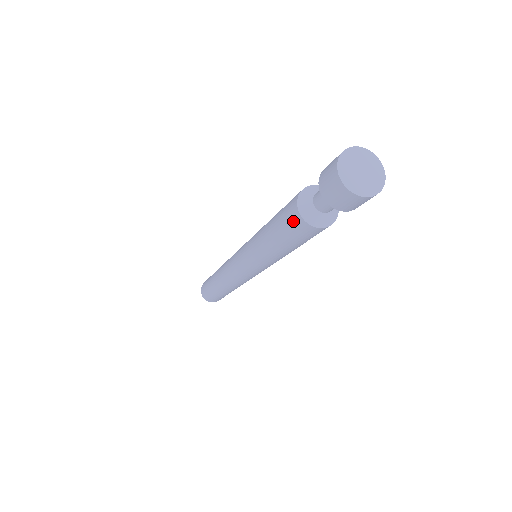
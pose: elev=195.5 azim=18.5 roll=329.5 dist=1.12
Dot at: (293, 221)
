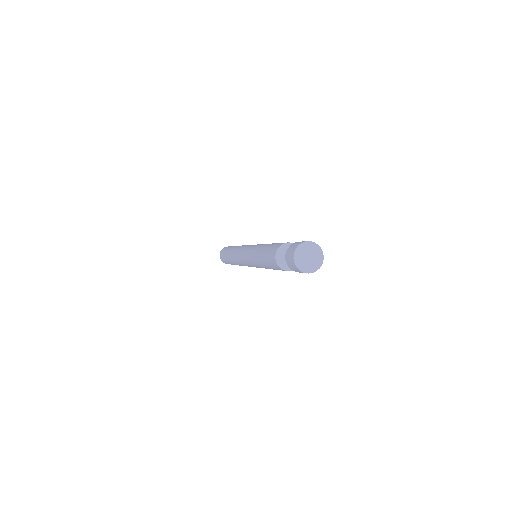
Dot at: (273, 263)
